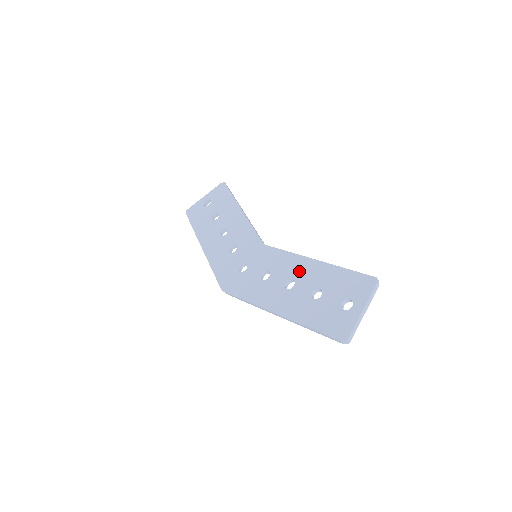
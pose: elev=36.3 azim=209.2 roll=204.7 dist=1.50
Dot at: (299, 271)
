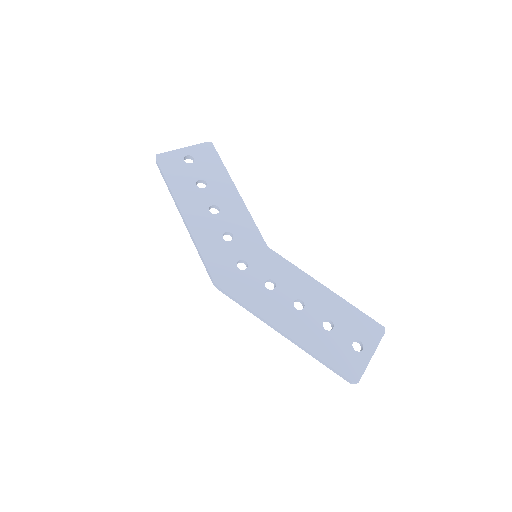
Dot at: (309, 294)
